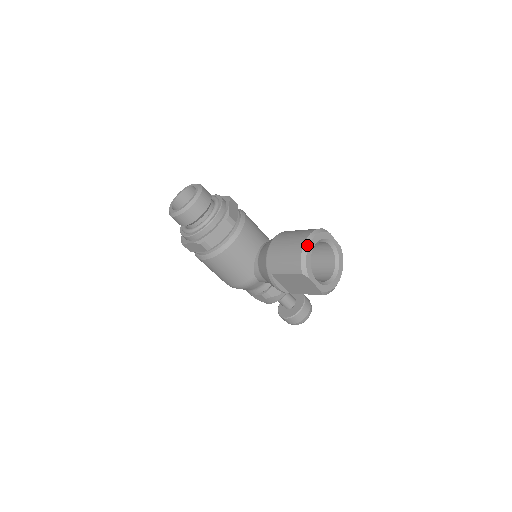
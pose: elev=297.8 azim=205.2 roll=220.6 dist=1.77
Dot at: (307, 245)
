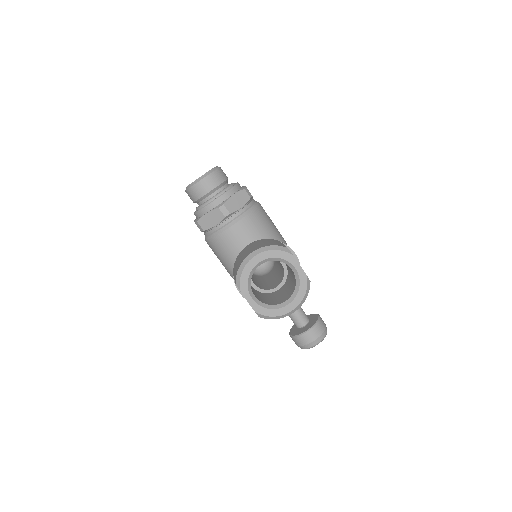
Dot at: (251, 257)
